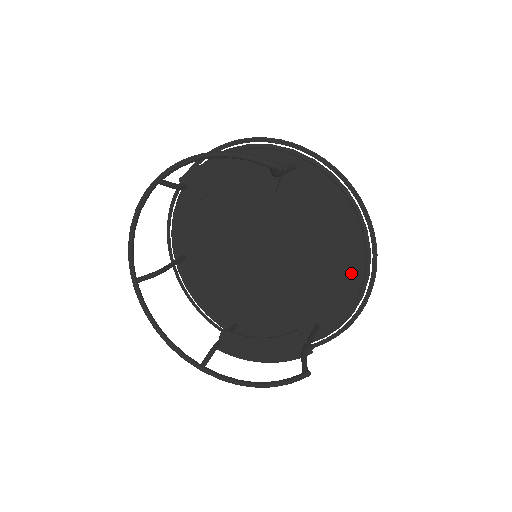
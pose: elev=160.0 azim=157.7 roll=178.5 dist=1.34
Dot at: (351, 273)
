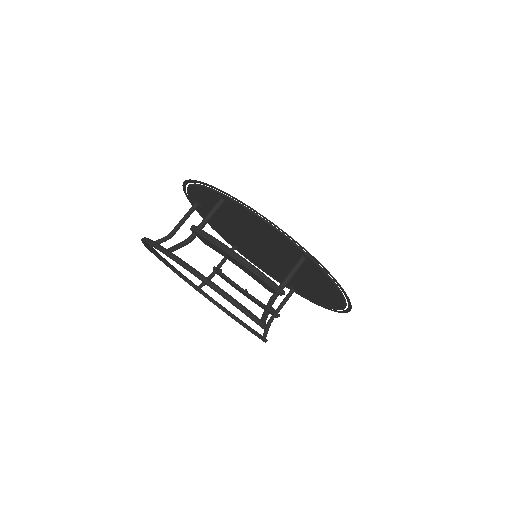
Dot at: (326, 301)
